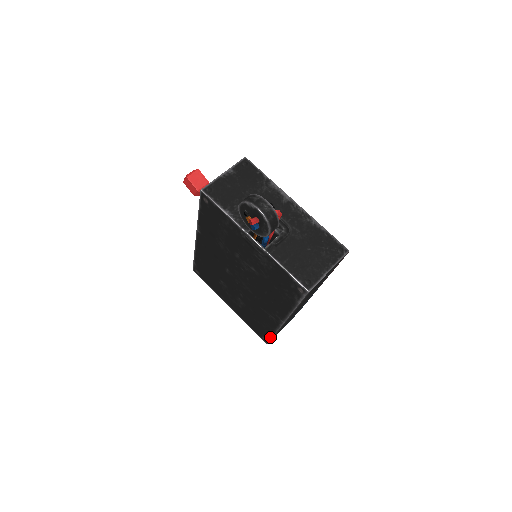
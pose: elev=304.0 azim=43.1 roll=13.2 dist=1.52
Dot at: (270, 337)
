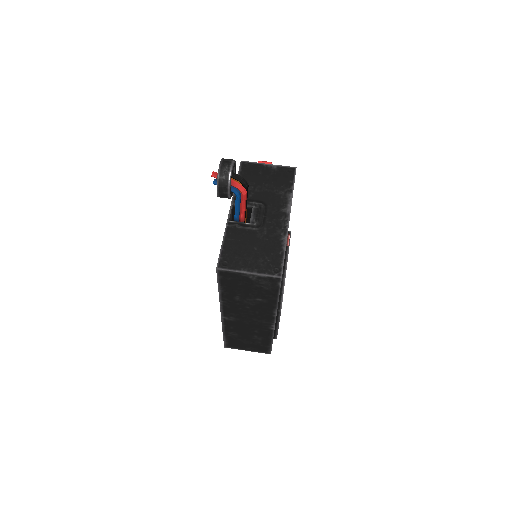
Dot at: occluded
